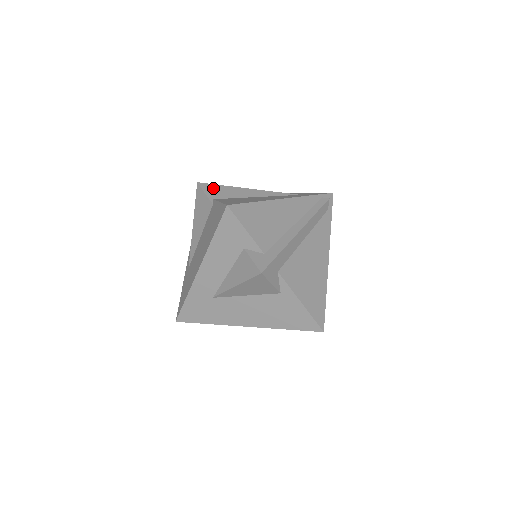
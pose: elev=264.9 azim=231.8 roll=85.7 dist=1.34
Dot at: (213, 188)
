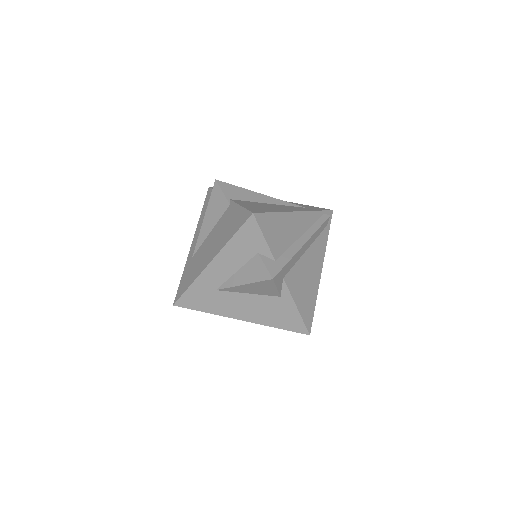
Dot at: (230, 188)
